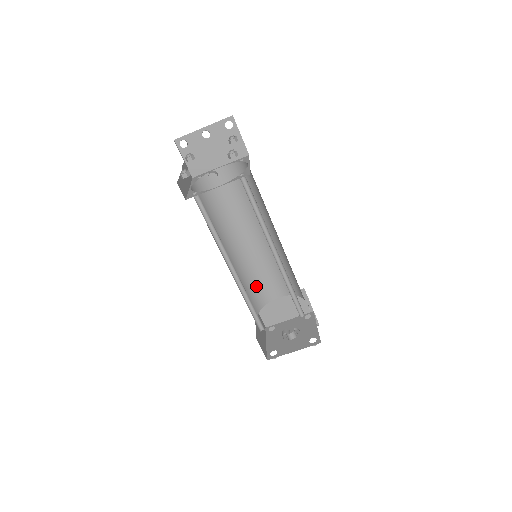
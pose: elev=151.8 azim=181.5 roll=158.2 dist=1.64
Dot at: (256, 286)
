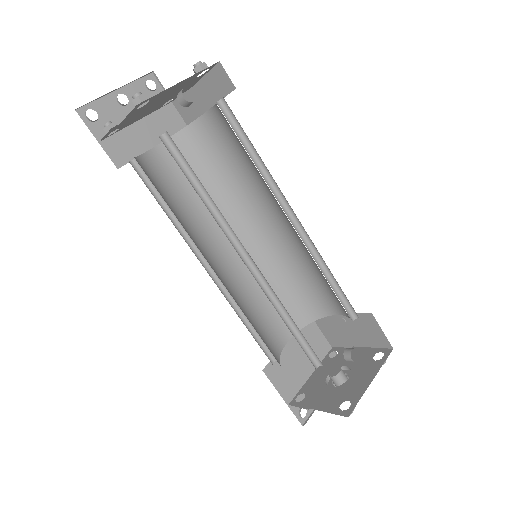
Dot at: (258, 328)
